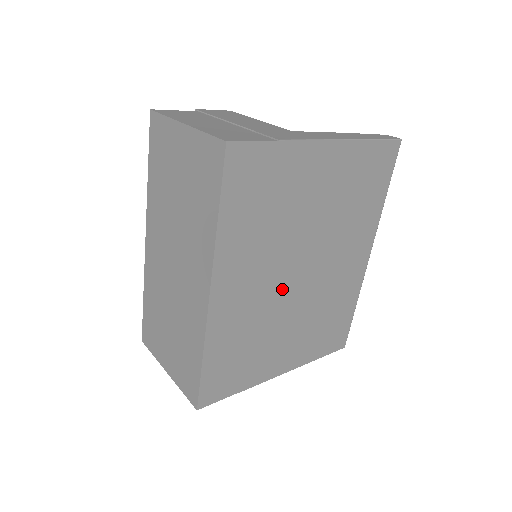
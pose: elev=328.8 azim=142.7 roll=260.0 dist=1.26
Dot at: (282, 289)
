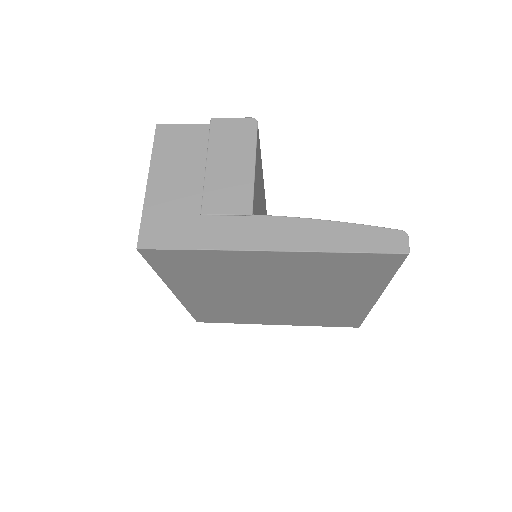
Dot at: (254, 300)
